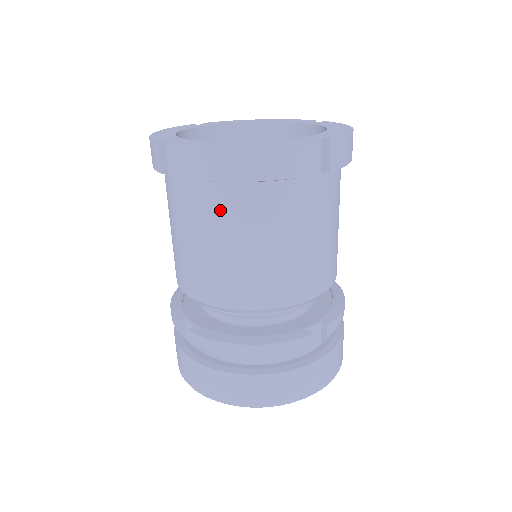
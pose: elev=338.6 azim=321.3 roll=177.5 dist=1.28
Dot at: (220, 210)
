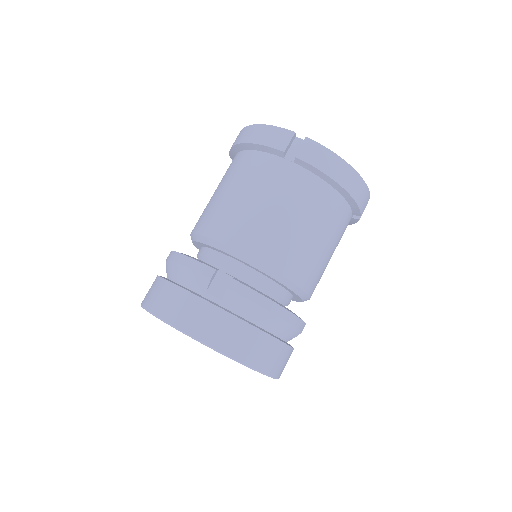
Dot at: (230, 168)
